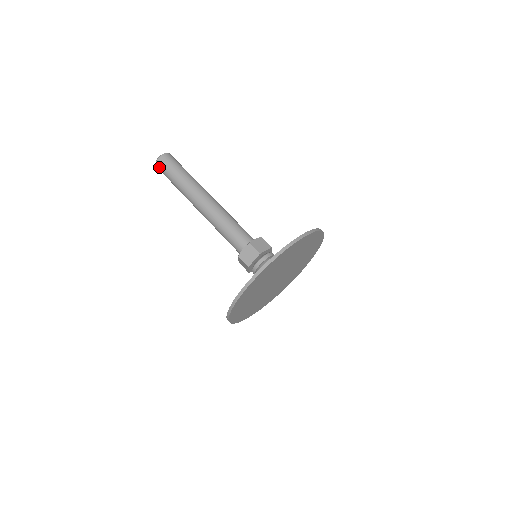
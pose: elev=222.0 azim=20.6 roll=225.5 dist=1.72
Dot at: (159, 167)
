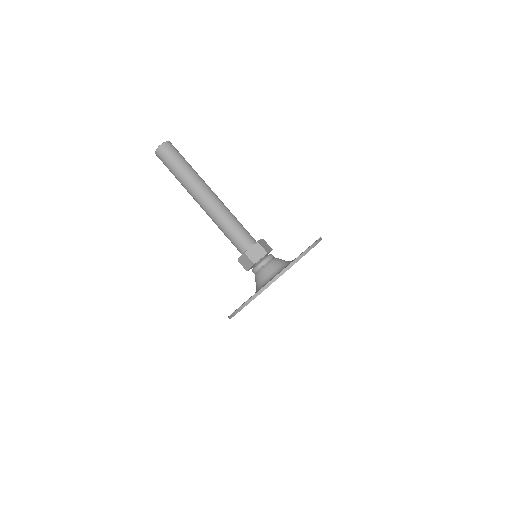
Dot at: (161, 153)
